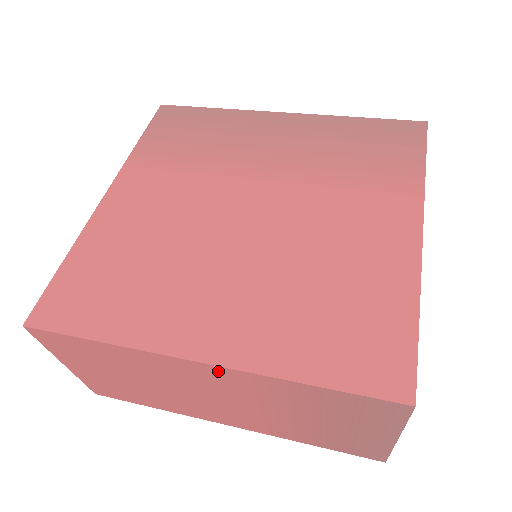
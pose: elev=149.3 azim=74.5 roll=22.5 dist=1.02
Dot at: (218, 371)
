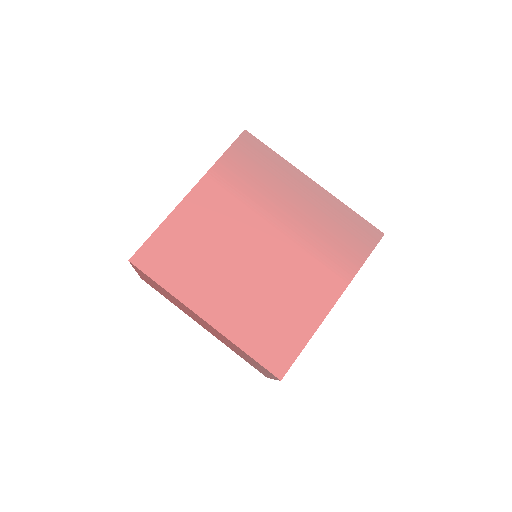
Dot at: (211, 326)
